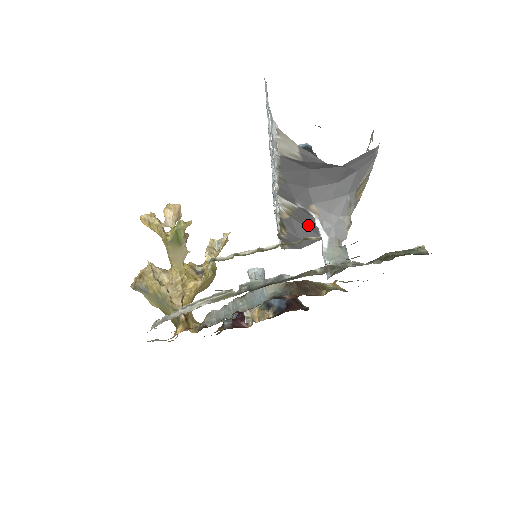
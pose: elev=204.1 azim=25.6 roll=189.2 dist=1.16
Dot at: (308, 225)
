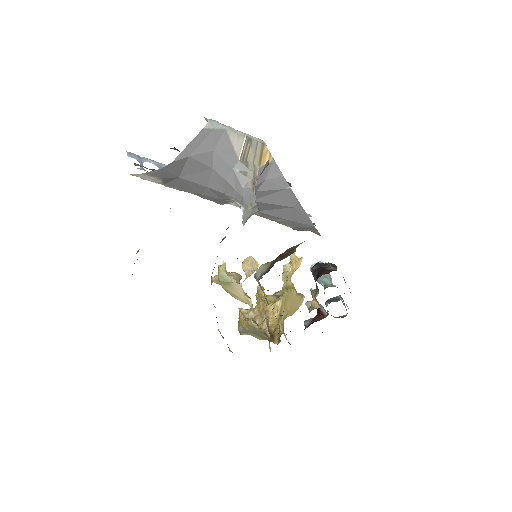
Dot at: (271, 207)
